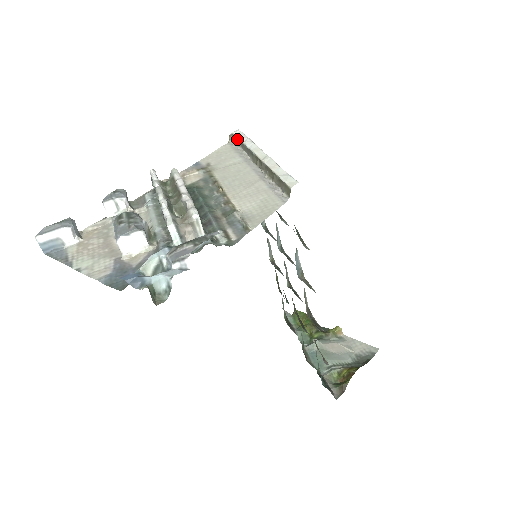
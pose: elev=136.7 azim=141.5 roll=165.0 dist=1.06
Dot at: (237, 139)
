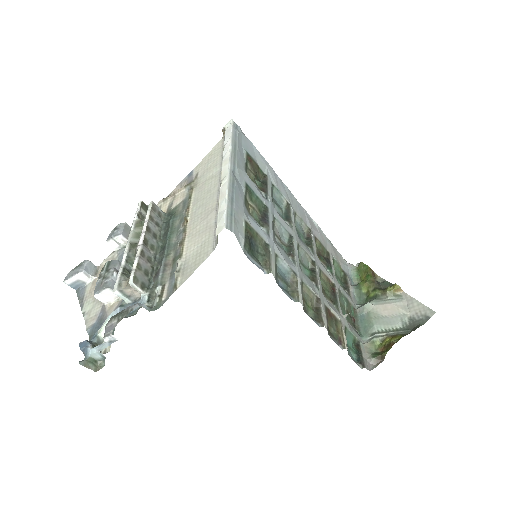
Dot at: (224, 137)
